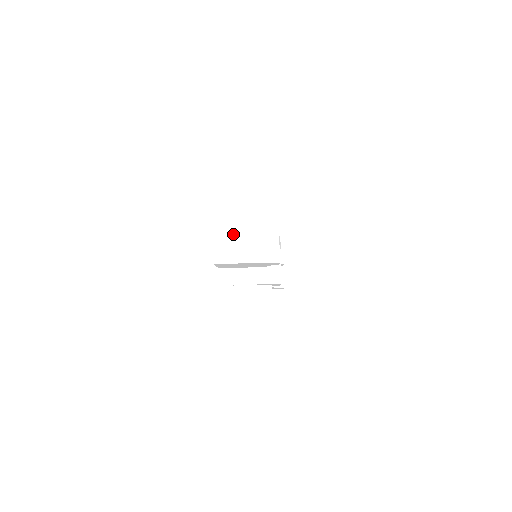
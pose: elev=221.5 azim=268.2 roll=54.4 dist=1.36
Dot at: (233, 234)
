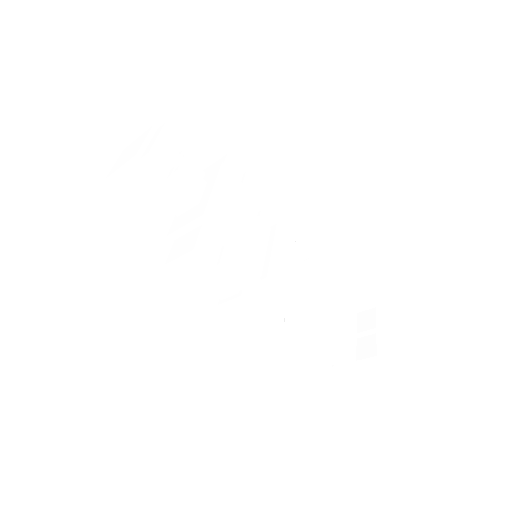
Dot at: (127, 153)
